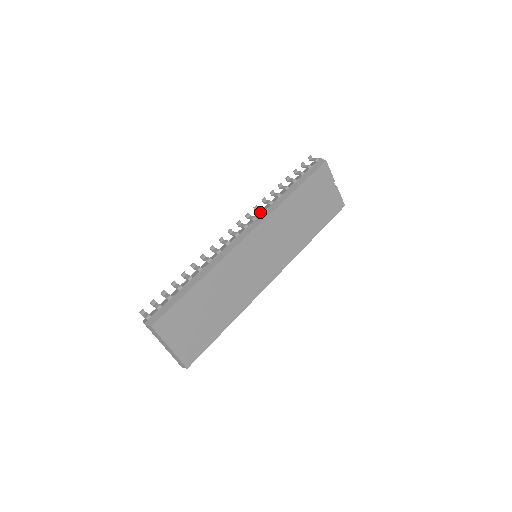
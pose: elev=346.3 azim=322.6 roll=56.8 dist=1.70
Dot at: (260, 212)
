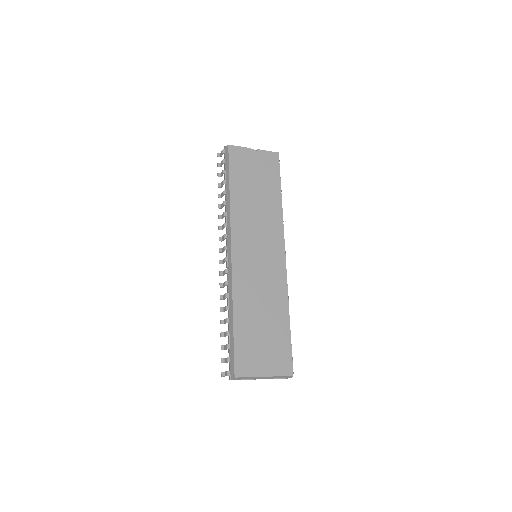
Dot at: occluded
